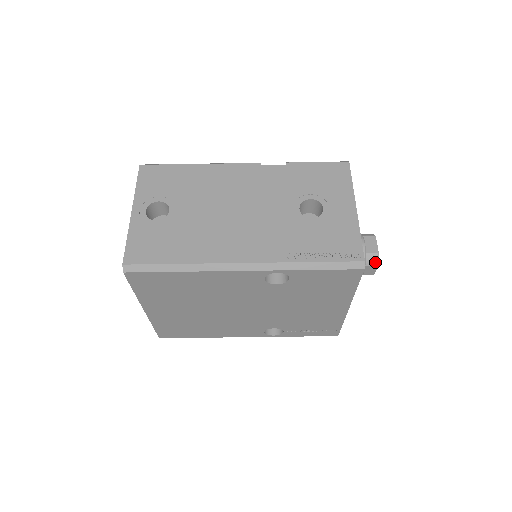
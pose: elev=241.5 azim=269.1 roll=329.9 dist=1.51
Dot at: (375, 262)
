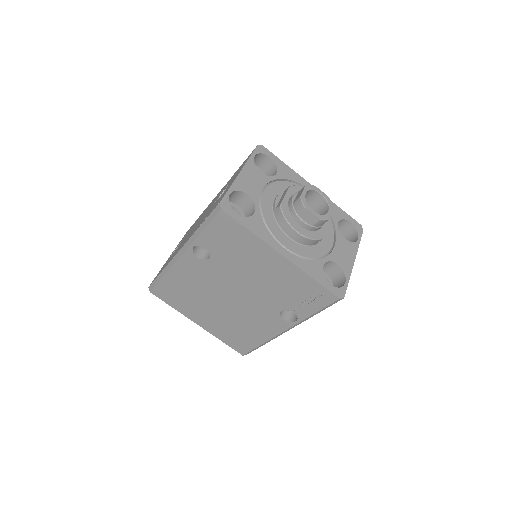
Dot at: (301, 206)
